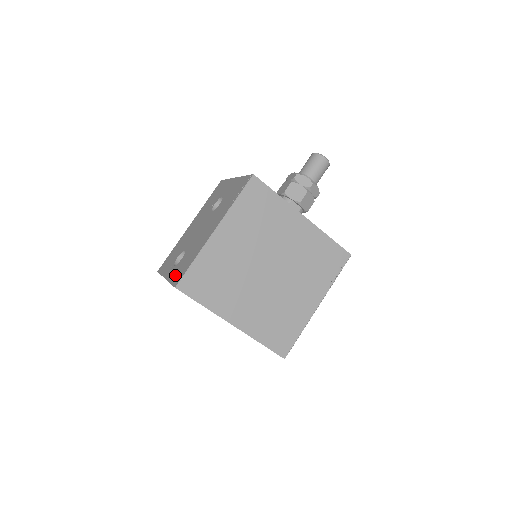
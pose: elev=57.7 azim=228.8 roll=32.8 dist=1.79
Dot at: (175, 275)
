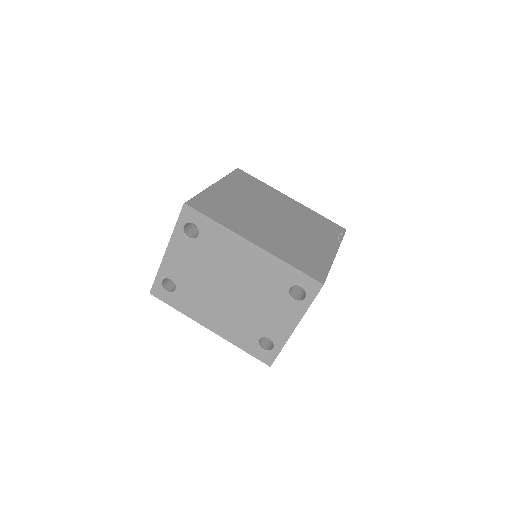
Dot at: occluded
